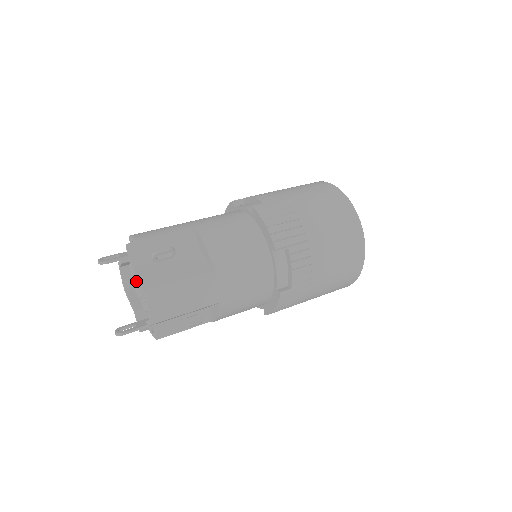
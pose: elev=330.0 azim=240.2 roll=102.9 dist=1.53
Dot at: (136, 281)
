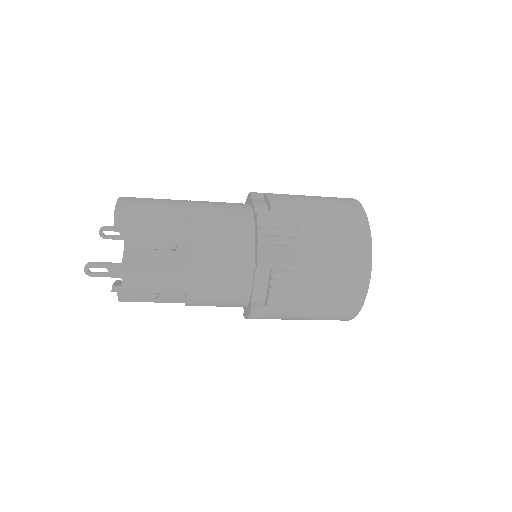
Dot at: occluded
